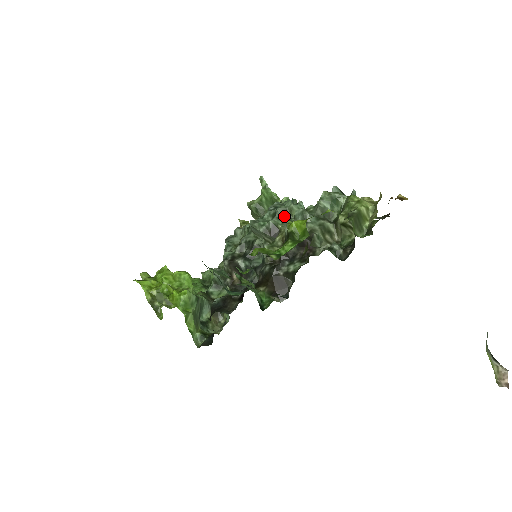
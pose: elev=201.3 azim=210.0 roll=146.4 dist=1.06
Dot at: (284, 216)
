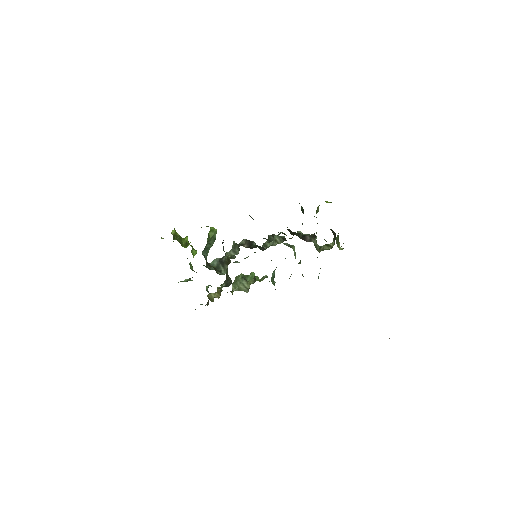
Dot at: (288, 246)
